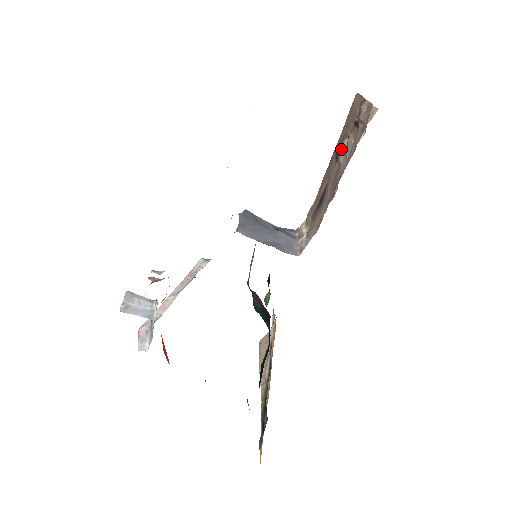
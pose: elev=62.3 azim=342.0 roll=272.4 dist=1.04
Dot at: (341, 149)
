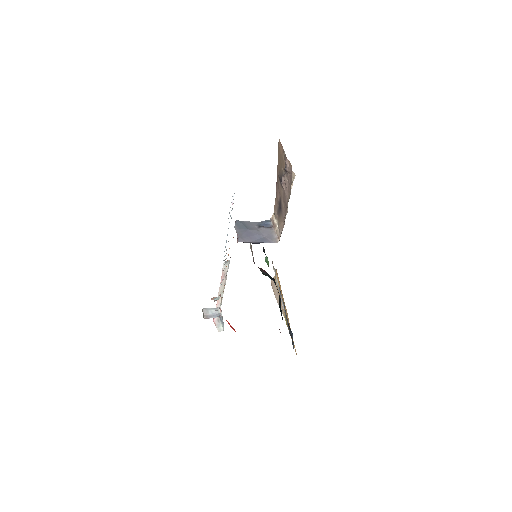
Dot at: (282, 182)
